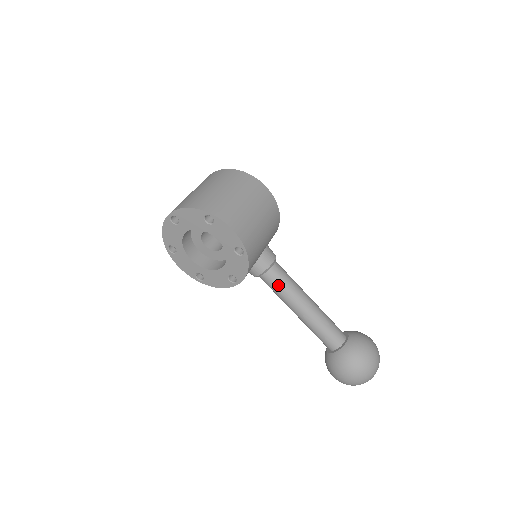
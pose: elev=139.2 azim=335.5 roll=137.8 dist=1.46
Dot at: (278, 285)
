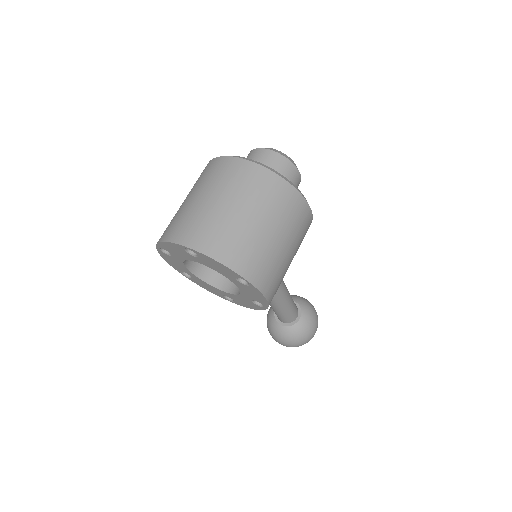
Dot at: occluded
